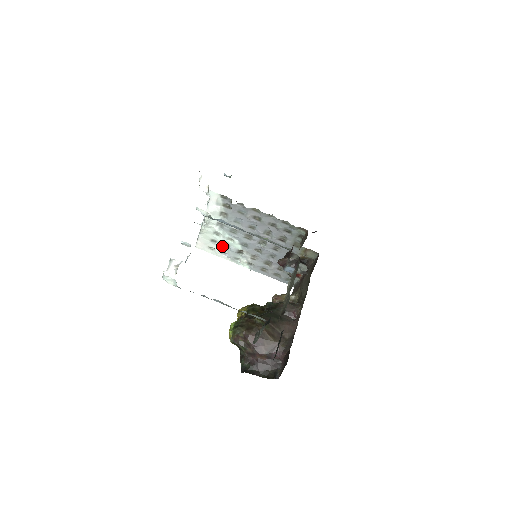
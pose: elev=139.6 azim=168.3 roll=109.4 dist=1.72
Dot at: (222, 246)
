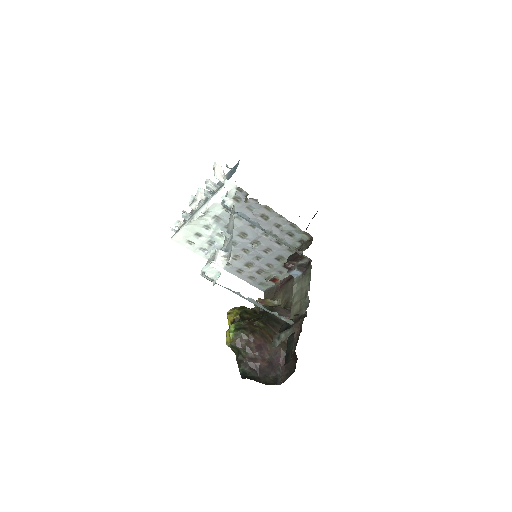
Dot at: (205, 241)
